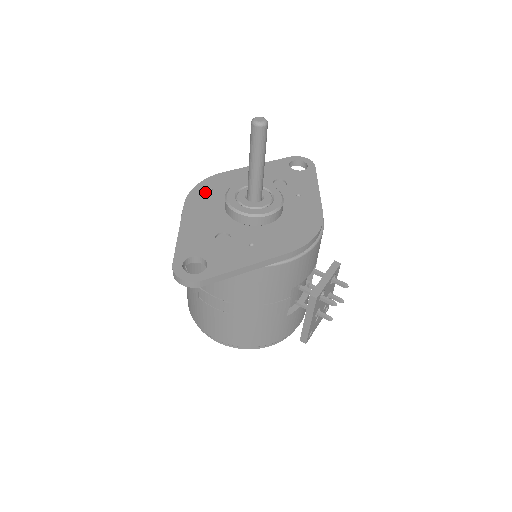
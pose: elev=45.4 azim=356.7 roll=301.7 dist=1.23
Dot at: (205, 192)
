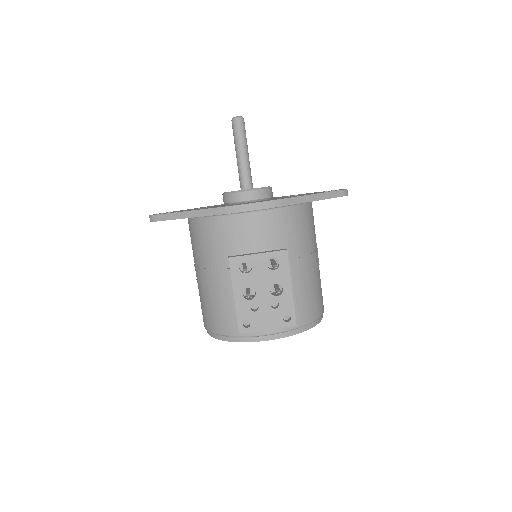
Dot at: occluded
